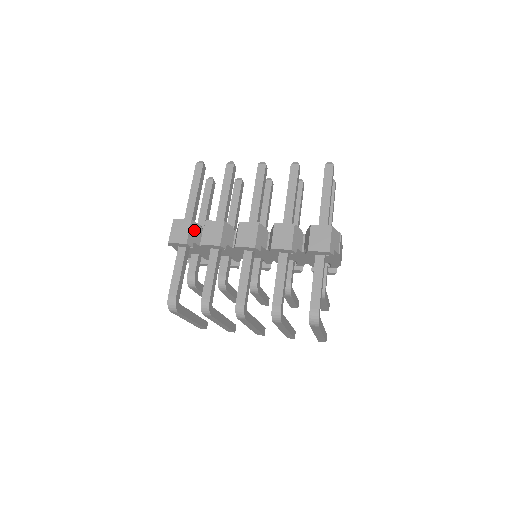
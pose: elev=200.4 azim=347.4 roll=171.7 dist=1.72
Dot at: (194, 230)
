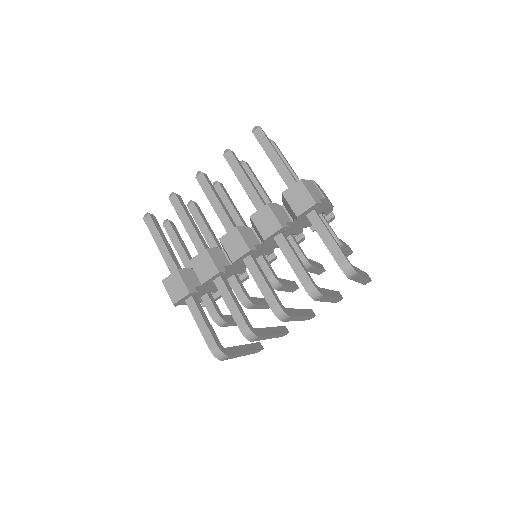
Dot at: (186, 276)
